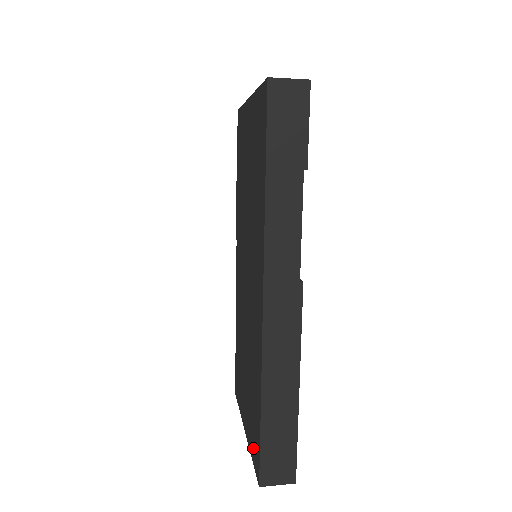
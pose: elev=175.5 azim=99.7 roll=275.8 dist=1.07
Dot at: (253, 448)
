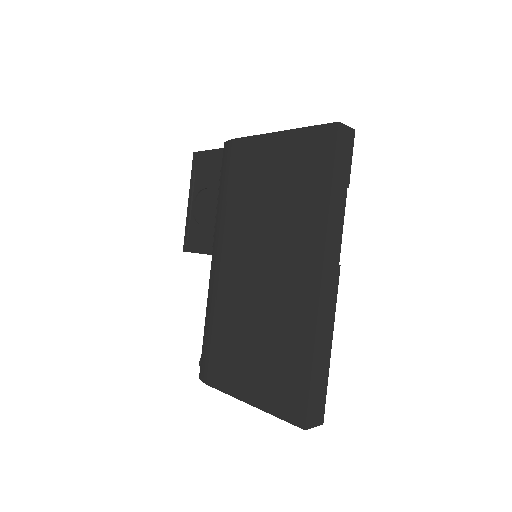
Dot at: (285, 406)
